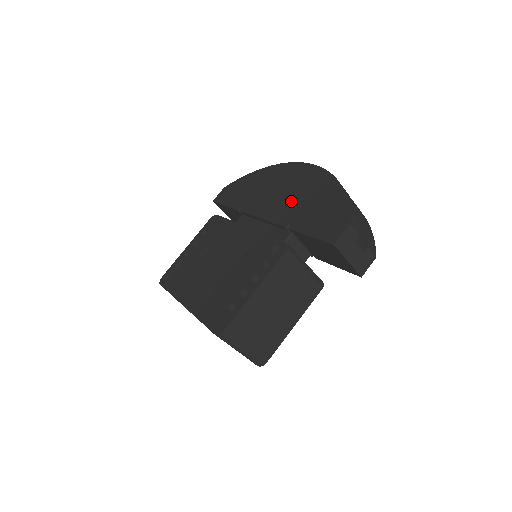
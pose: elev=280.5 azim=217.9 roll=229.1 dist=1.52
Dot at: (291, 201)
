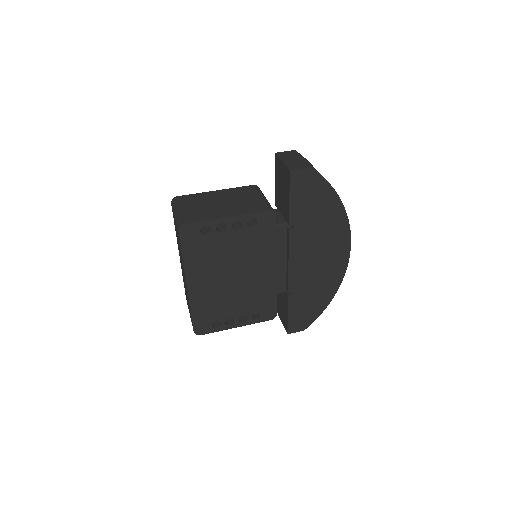
Dot at: occluded
